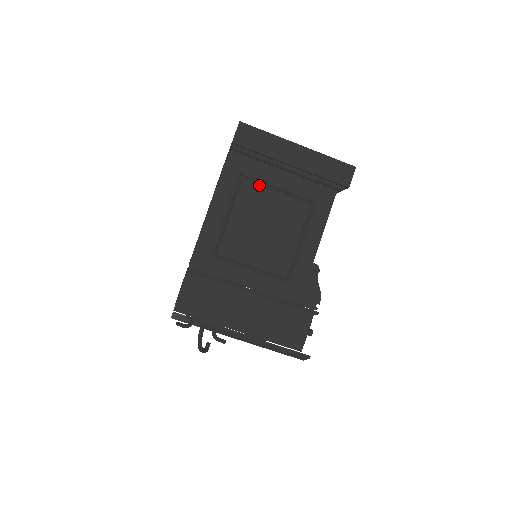
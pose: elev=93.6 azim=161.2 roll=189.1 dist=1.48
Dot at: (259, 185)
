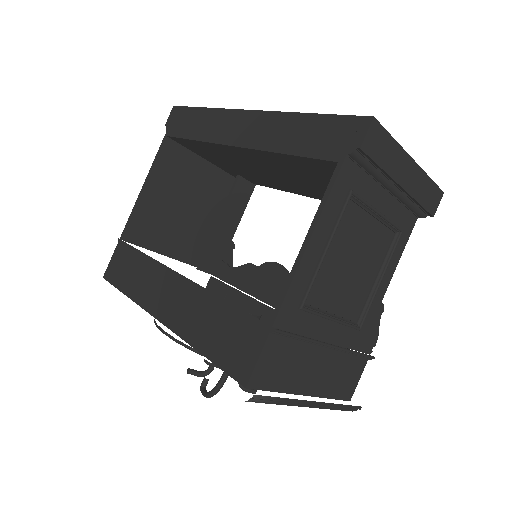
Dot at: (361, 207)
